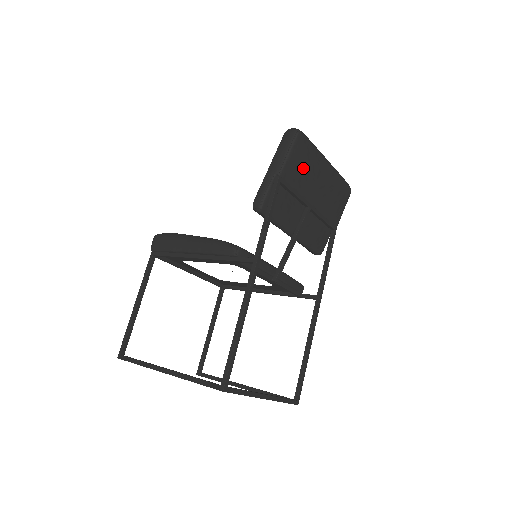
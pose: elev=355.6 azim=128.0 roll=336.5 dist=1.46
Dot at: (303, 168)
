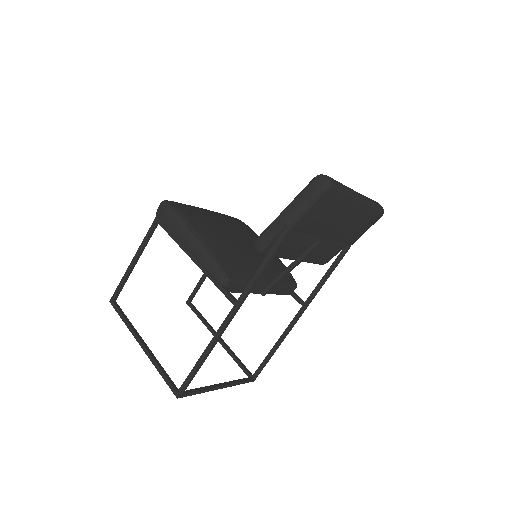
Dot at: (323, 216)
